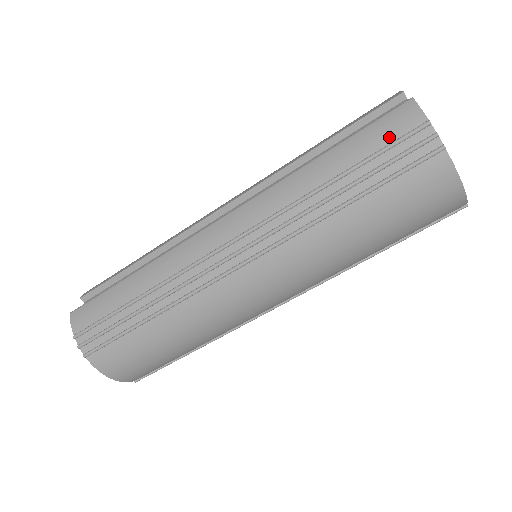
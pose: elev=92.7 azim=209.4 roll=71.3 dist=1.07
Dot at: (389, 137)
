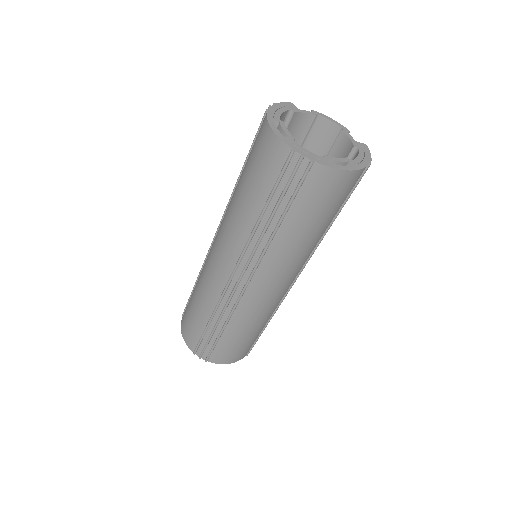
Dot at: occluded
